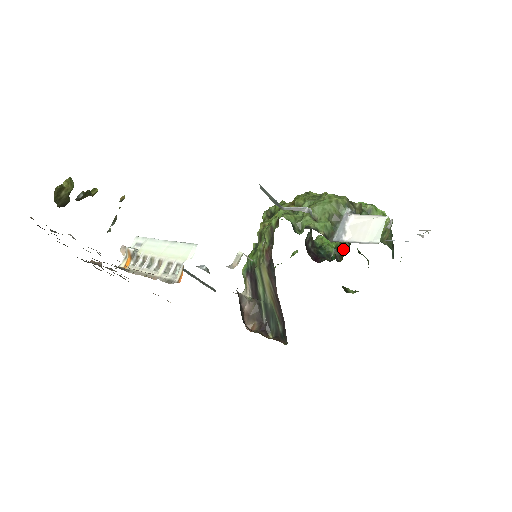
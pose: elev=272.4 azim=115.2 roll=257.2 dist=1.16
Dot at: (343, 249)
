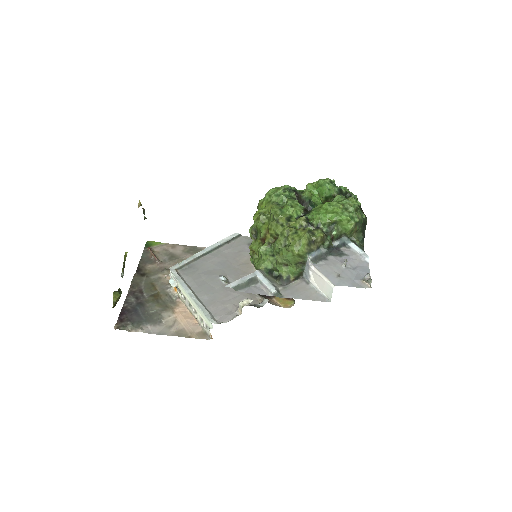
Dot at: (330, 201)
